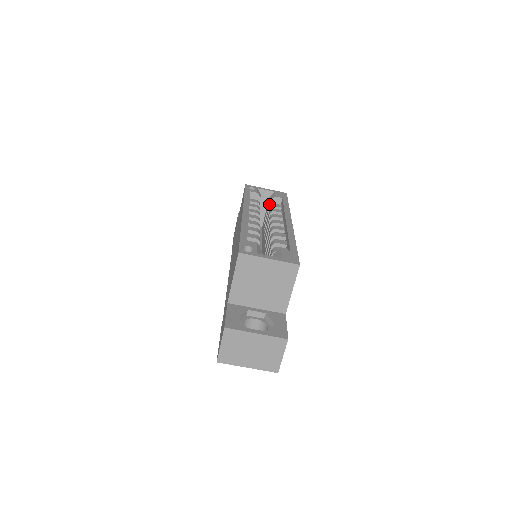
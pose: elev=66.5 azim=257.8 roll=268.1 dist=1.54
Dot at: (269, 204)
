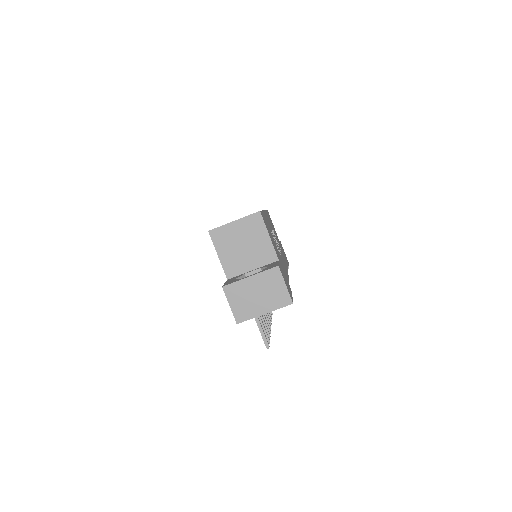
Dot at: occluded
